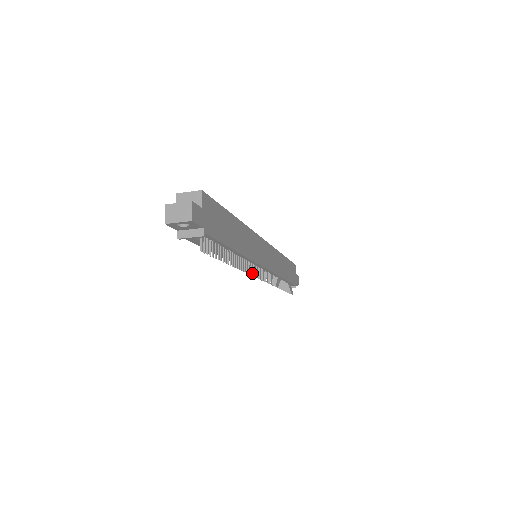
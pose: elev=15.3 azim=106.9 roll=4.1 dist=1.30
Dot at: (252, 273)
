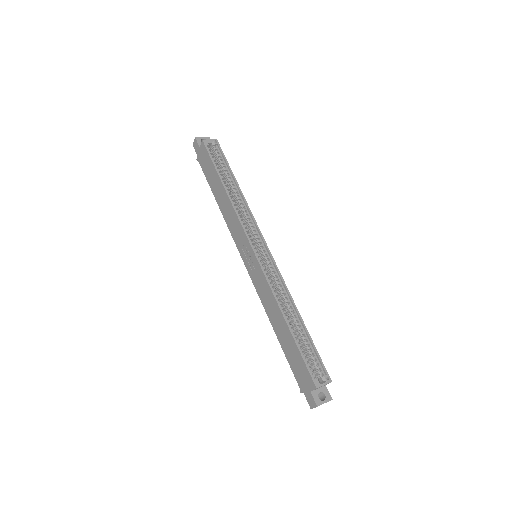
Dot at: occluded
